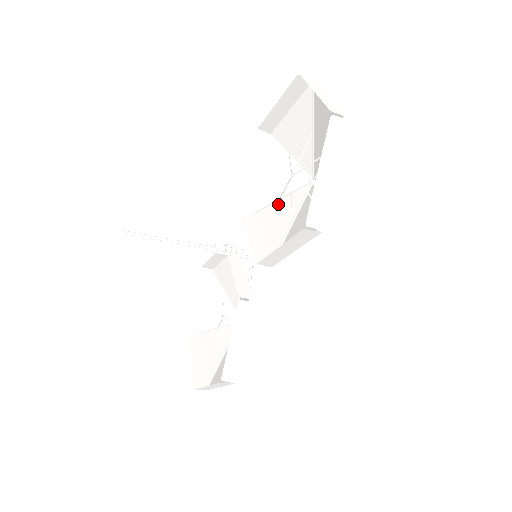
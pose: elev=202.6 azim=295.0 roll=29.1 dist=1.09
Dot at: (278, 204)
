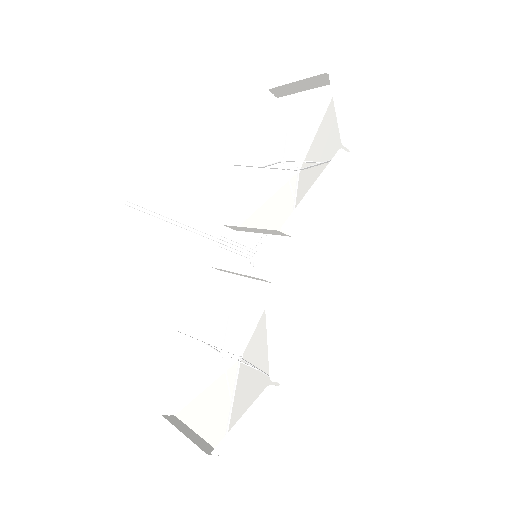
Dot at: (265, 205)
